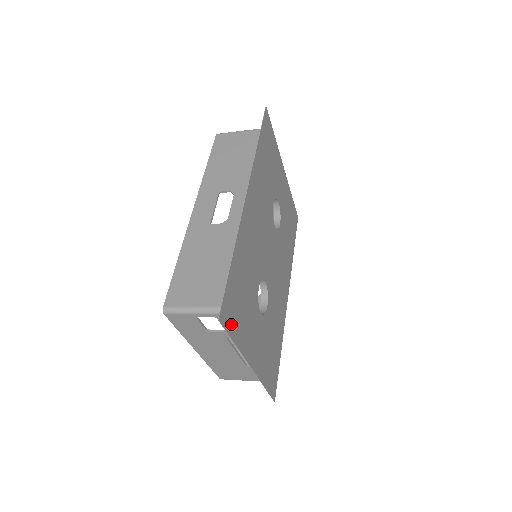
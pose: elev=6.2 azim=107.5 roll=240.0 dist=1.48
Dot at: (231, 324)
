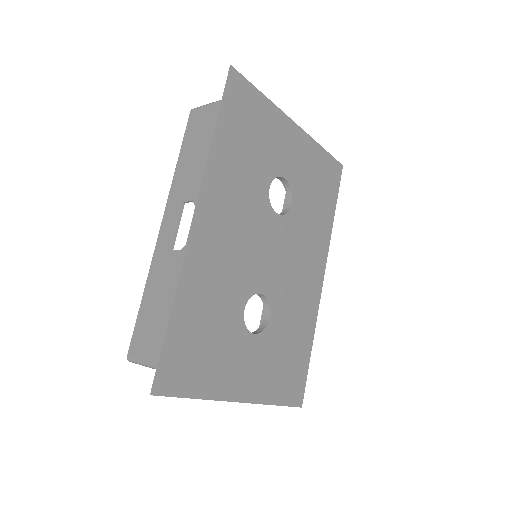
Dot at: (182, 383)
